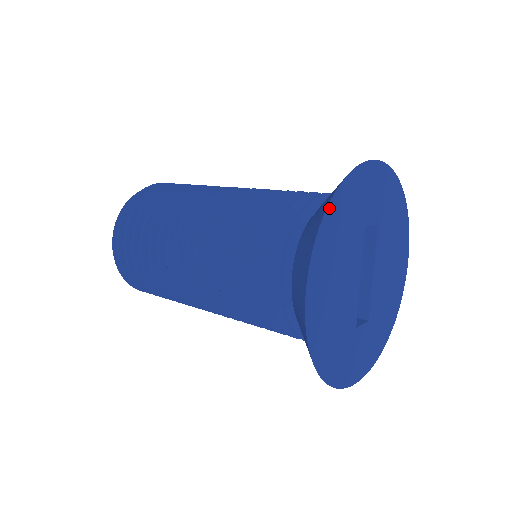
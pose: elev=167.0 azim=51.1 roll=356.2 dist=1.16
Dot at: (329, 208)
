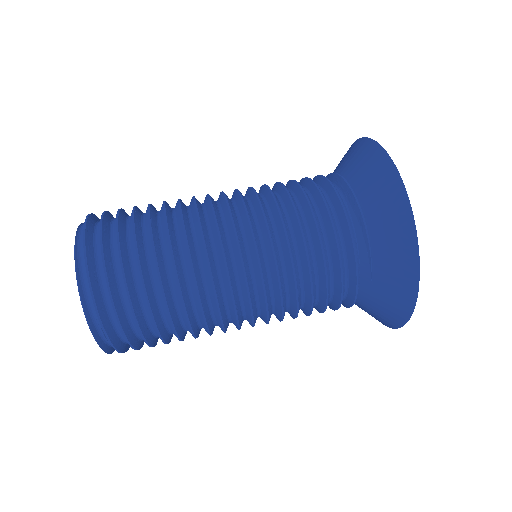
Dot at: (416, 292)
